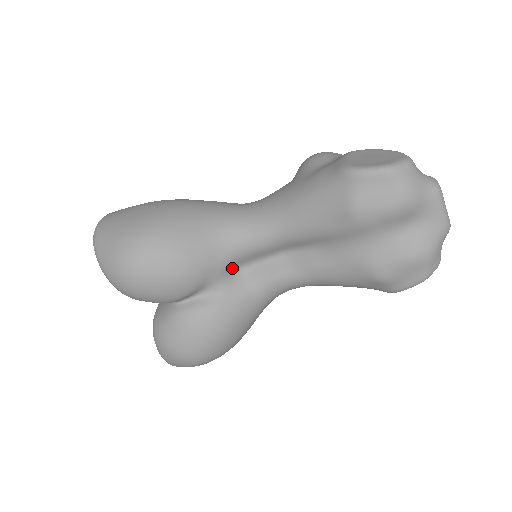
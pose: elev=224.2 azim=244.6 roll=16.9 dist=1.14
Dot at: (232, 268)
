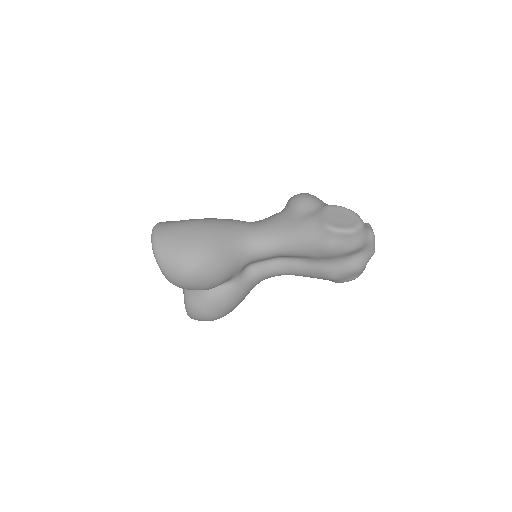
Dot at: (244, 267)
